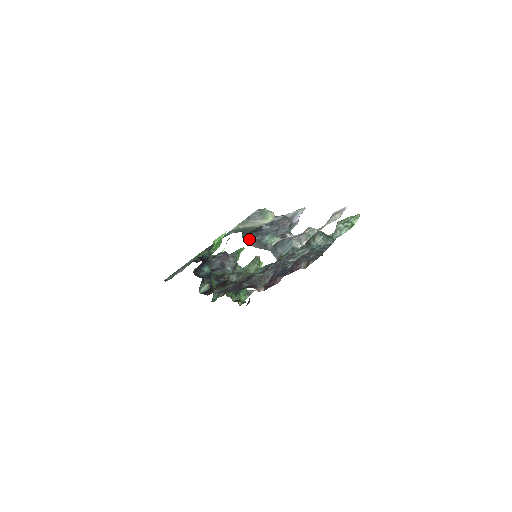
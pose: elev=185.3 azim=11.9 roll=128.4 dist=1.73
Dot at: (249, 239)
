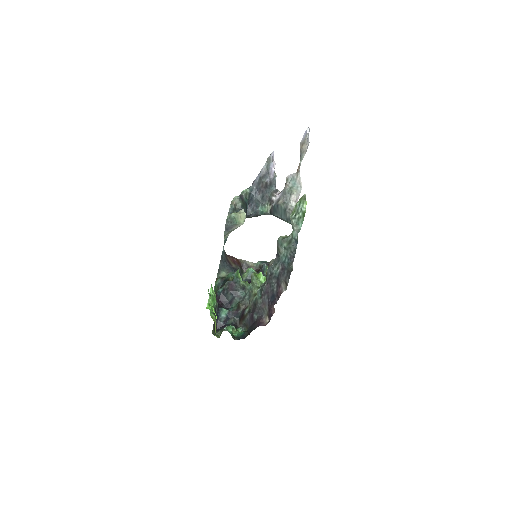
Dot at: (248, 217)
